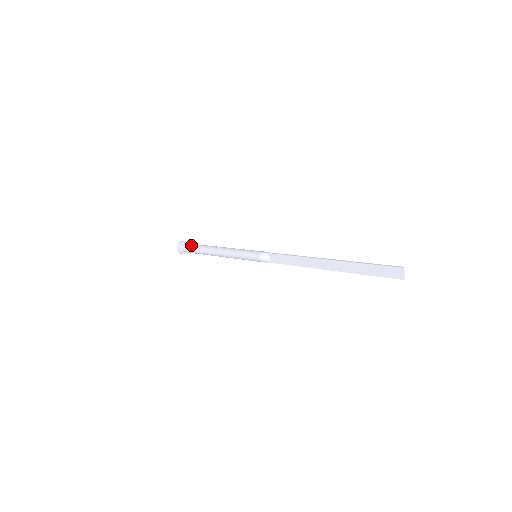
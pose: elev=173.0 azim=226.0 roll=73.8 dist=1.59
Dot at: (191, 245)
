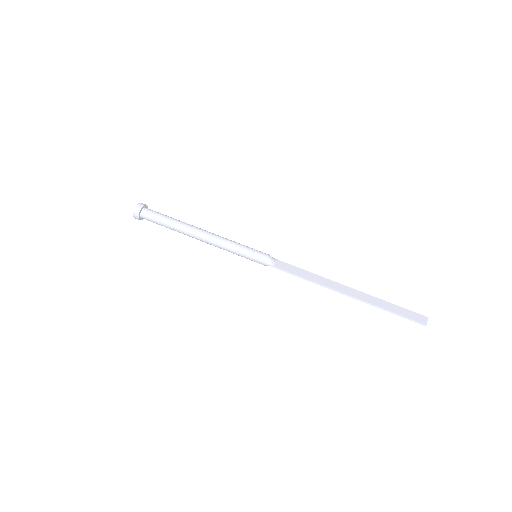
Dot at: occluded
